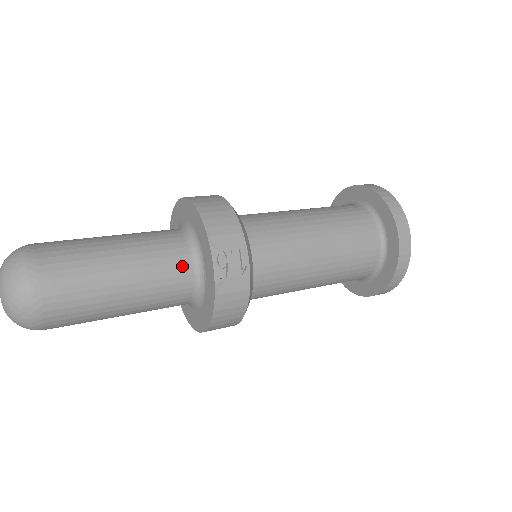
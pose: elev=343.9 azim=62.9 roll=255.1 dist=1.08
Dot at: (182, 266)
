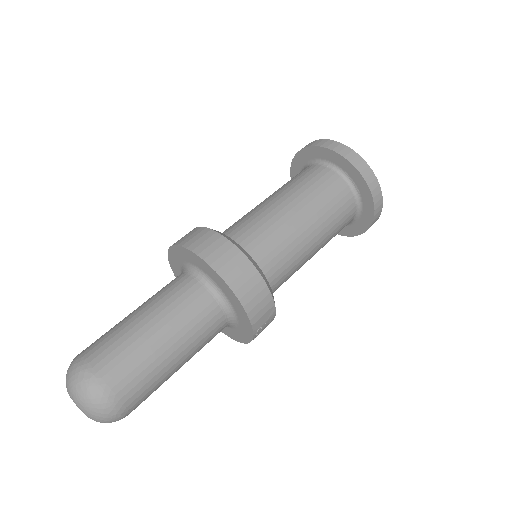
Dot at: (220, 329)
